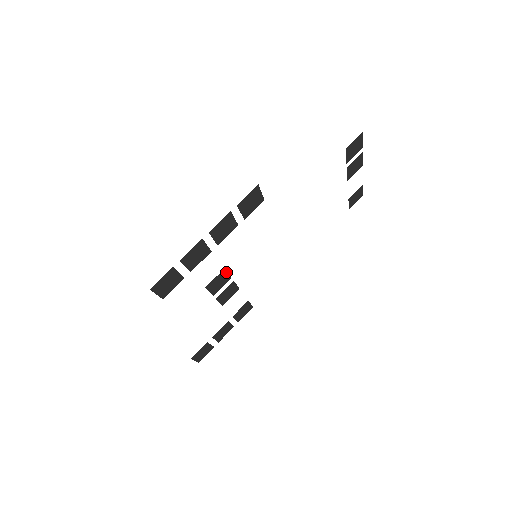
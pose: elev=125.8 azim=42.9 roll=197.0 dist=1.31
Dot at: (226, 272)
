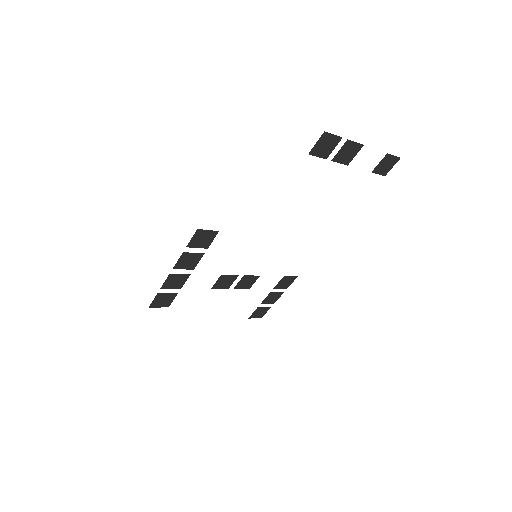
Dot at: (227, 275)
